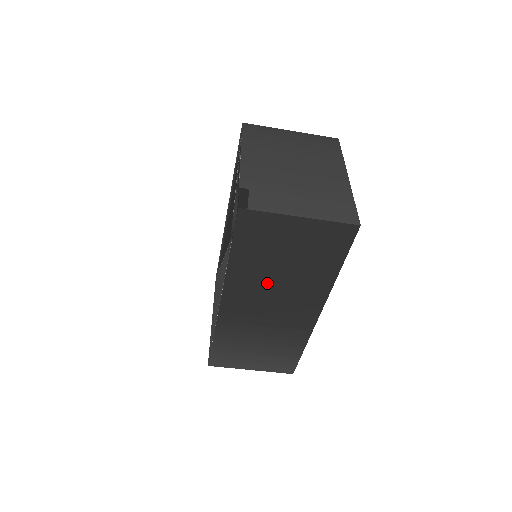
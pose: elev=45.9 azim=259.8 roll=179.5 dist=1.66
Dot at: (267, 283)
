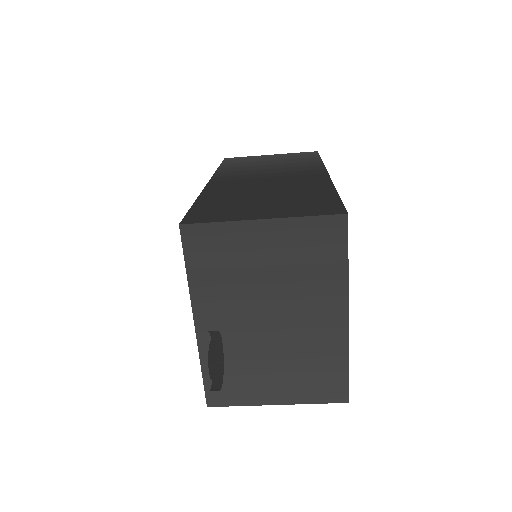
Dot at: occluded
